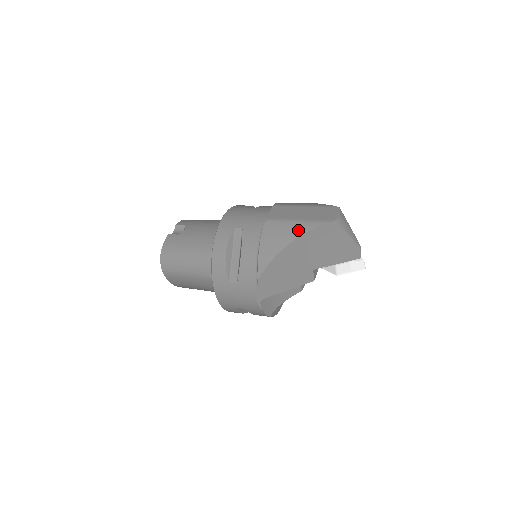
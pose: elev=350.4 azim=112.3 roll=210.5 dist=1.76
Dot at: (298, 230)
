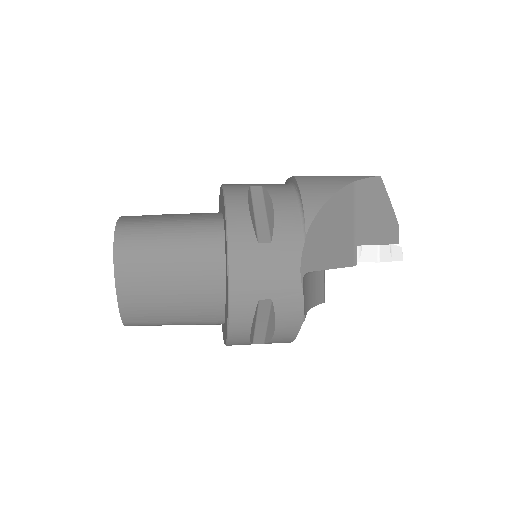
Dot at: (344, 179)
